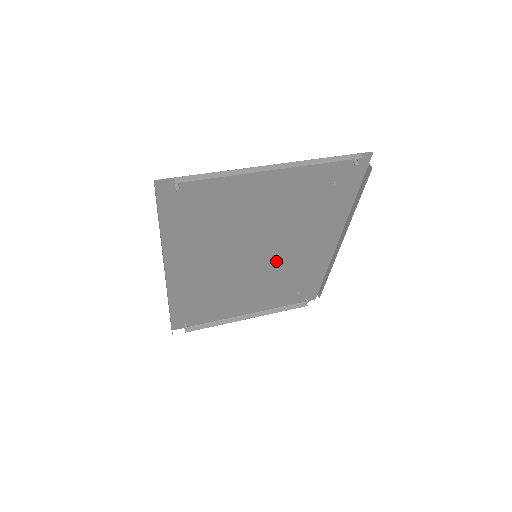
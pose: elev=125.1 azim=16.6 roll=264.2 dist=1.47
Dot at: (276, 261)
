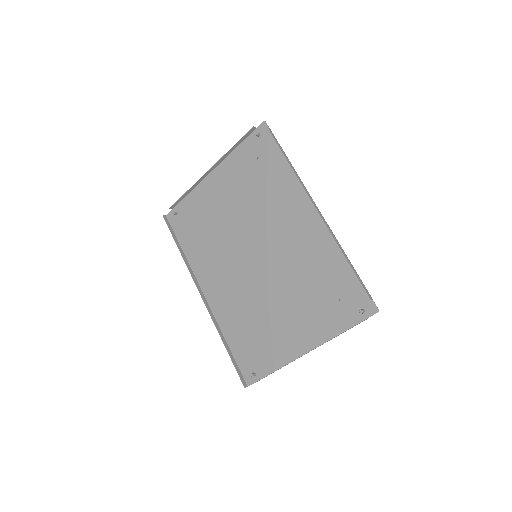
Dot at: (278, 257)
